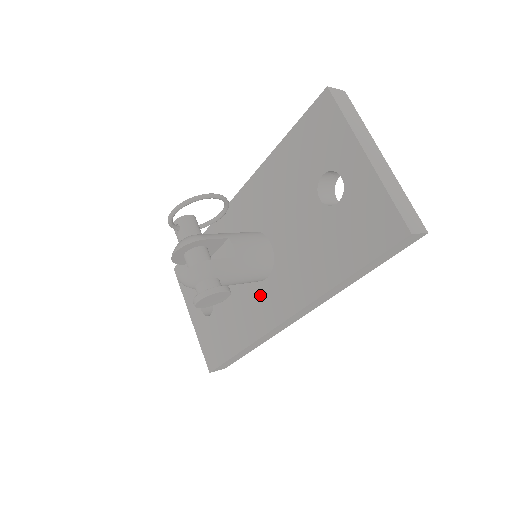
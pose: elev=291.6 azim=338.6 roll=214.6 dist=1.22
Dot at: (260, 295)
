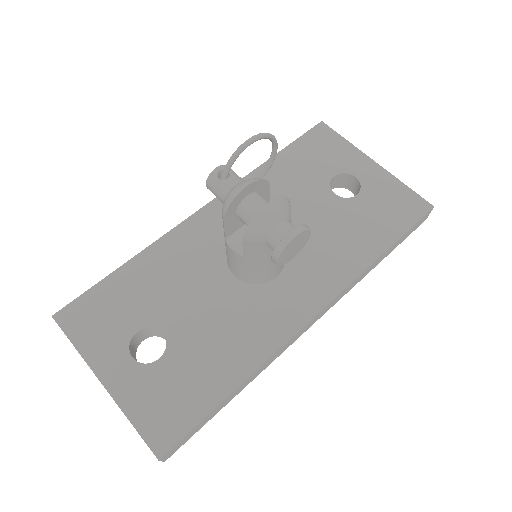
Dot at: (268, 298)
